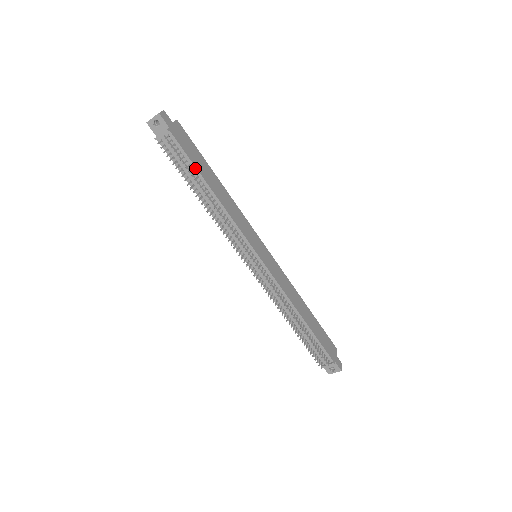
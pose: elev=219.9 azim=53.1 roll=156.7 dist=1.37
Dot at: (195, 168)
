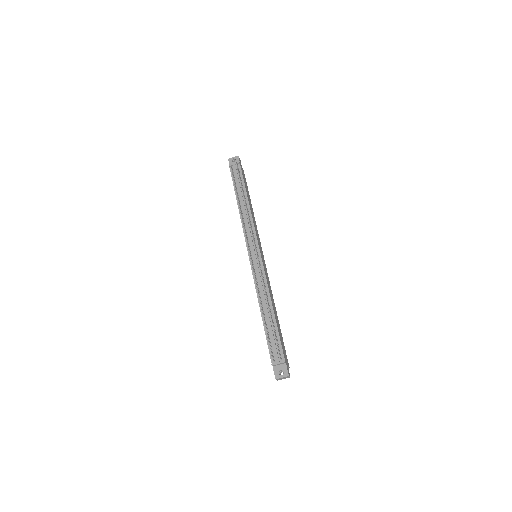
Dot at: (244, 186)
